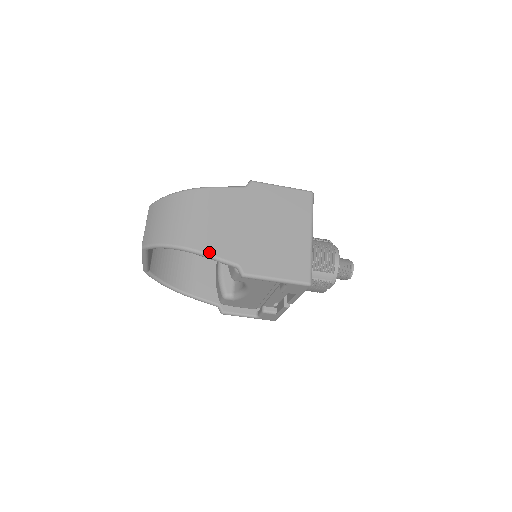
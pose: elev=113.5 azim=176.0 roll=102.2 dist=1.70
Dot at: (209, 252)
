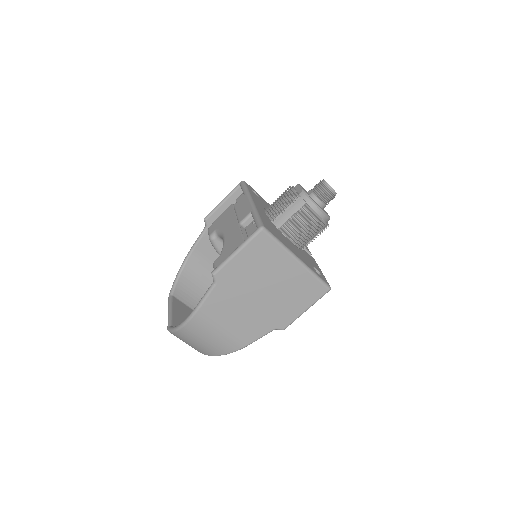
Dot at: (250, 342)
